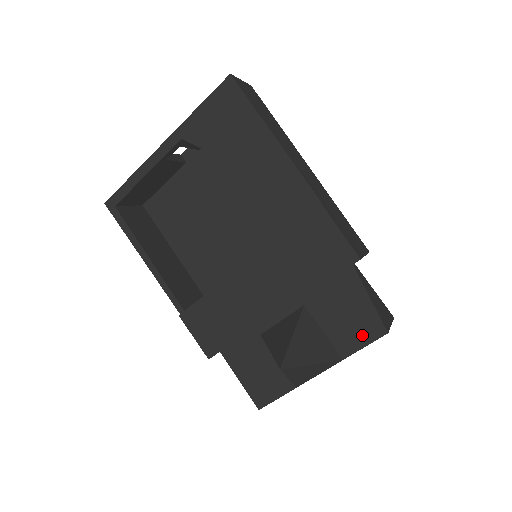
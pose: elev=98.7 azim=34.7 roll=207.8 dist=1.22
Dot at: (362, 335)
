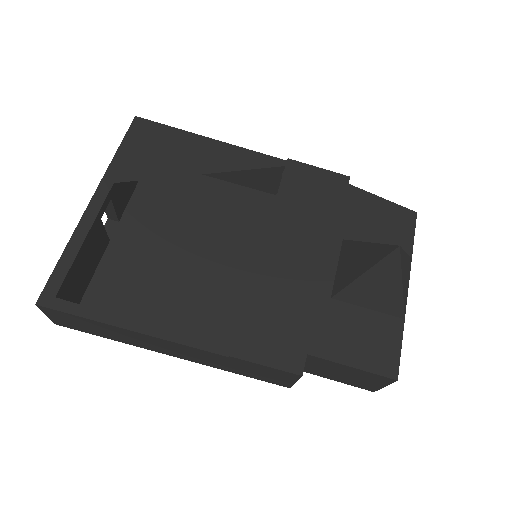
Dot at: (404, 228)
